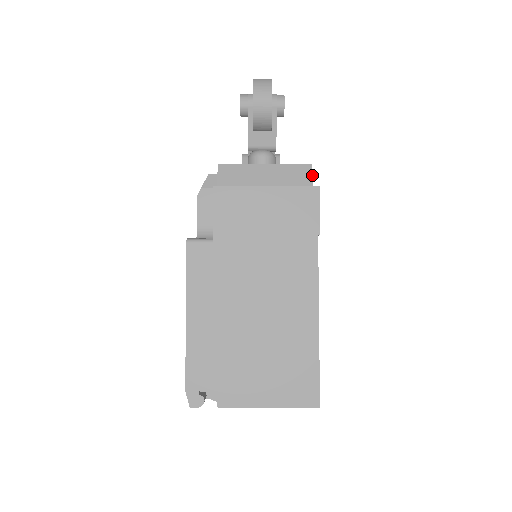
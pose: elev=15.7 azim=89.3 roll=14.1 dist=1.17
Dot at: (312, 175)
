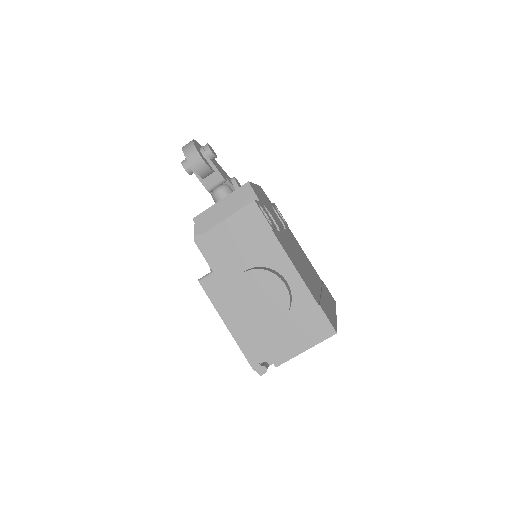
Dot at: (252, 189)
